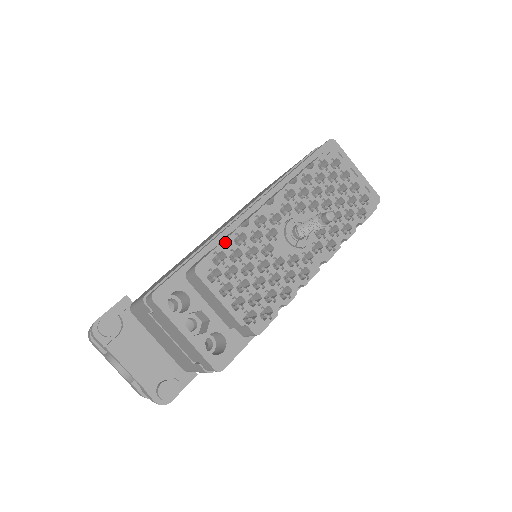
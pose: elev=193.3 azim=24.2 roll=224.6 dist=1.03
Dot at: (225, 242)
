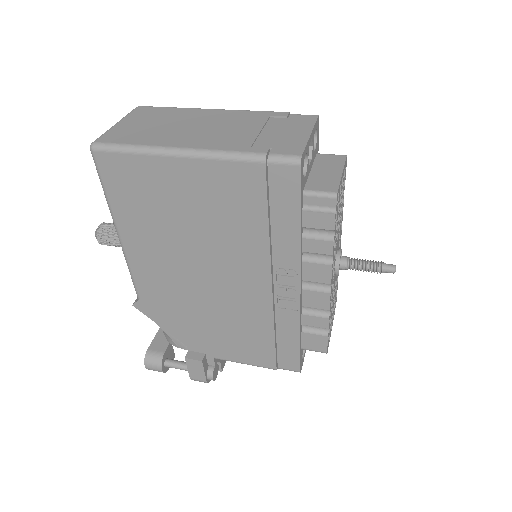
Dot at: (321, 327)
